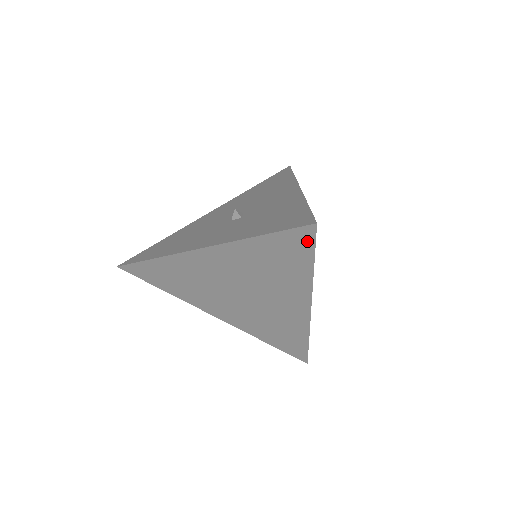
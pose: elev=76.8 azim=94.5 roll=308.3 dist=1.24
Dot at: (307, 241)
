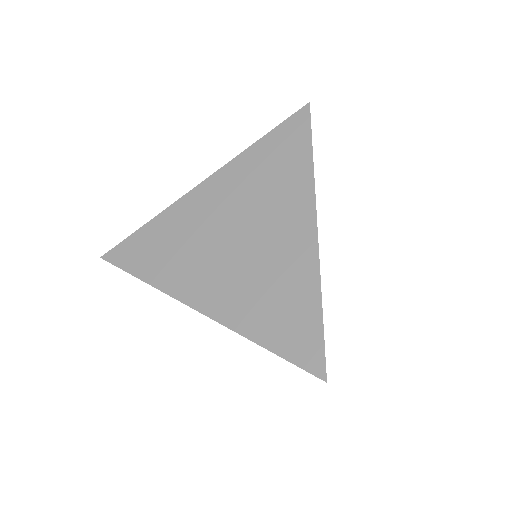
Dot at: (303, 125)
